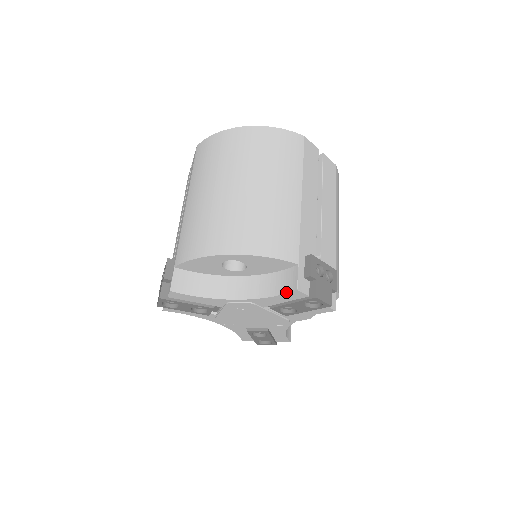
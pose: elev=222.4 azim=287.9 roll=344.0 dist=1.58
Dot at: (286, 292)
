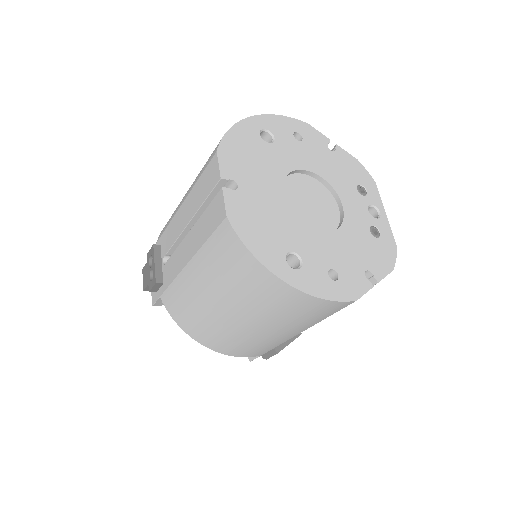
Dot at: occluded
